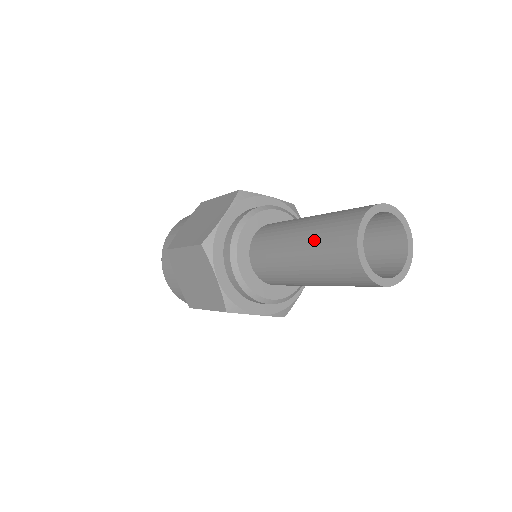
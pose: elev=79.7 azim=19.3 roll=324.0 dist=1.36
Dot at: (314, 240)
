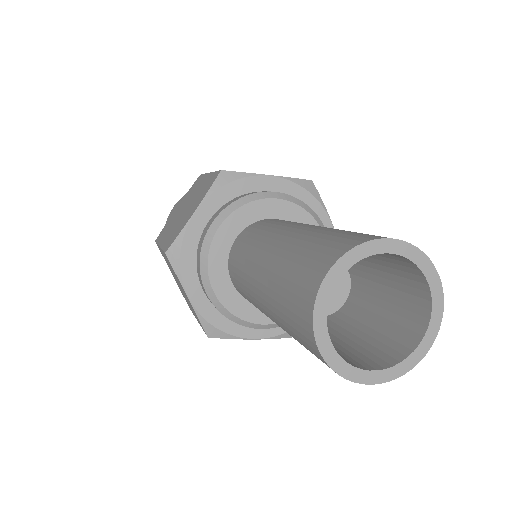
Dot at: (274, 284)
